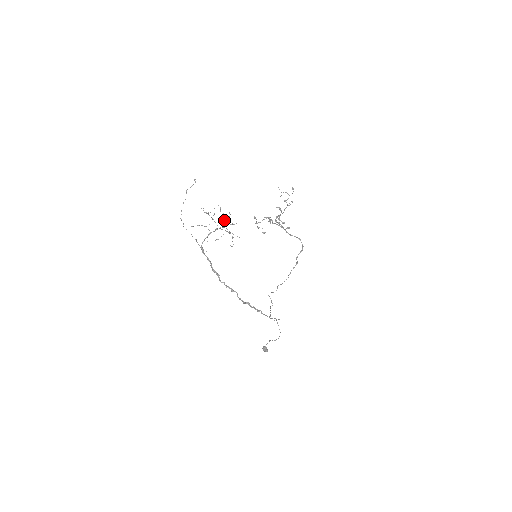
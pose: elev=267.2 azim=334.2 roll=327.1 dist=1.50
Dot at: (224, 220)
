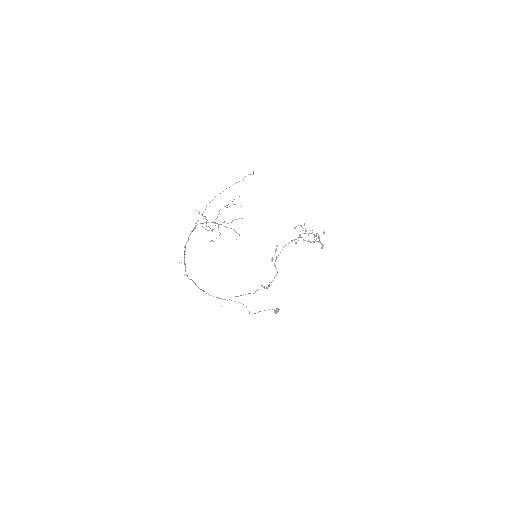
Dot at: (206, 223)
